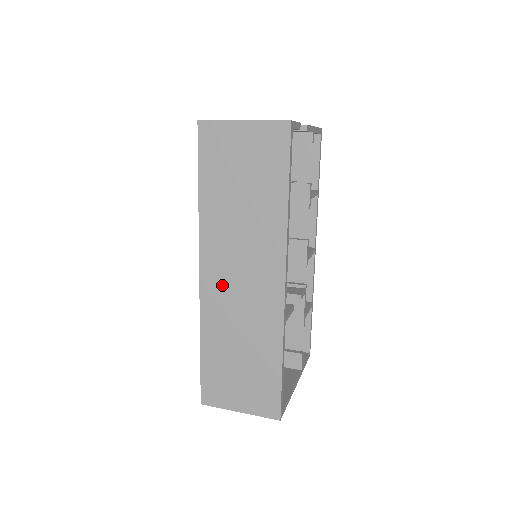
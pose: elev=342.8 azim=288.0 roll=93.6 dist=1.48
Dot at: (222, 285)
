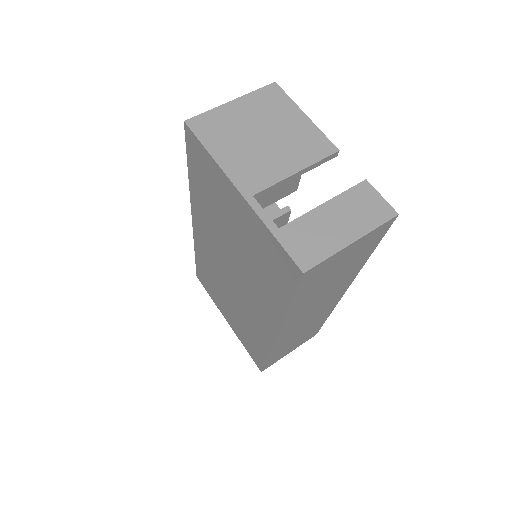
Dot at: occluded
